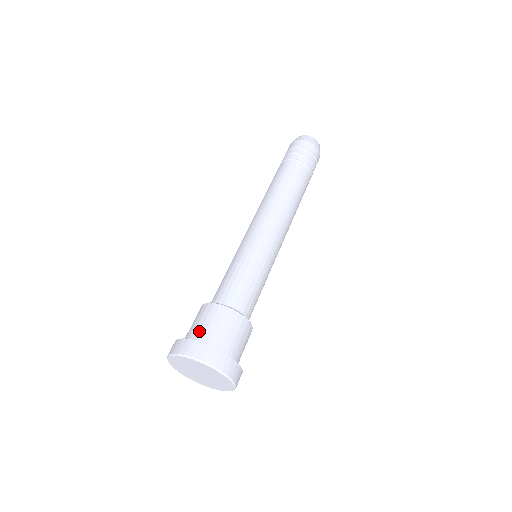
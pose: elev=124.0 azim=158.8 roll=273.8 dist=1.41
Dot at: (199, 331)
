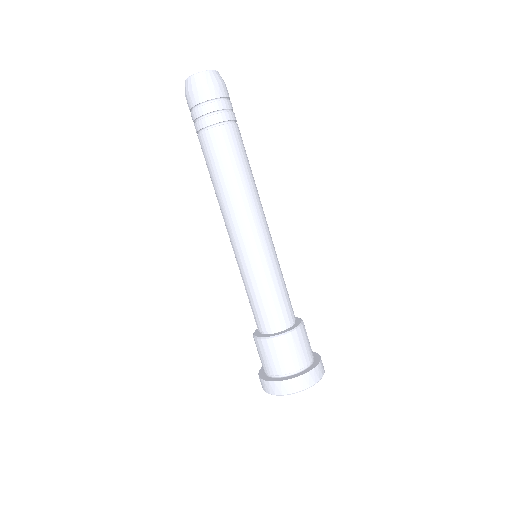
Dot at: (280, 367)
